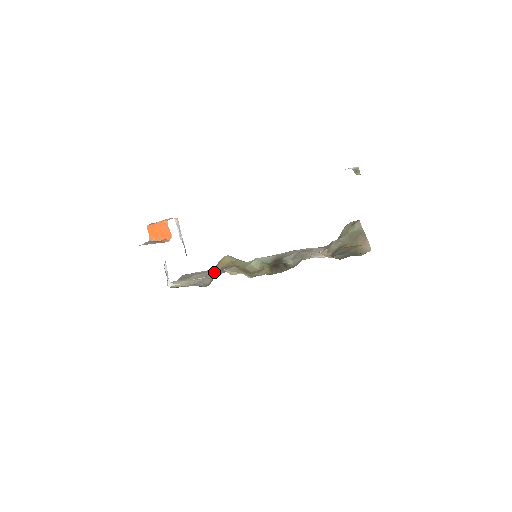
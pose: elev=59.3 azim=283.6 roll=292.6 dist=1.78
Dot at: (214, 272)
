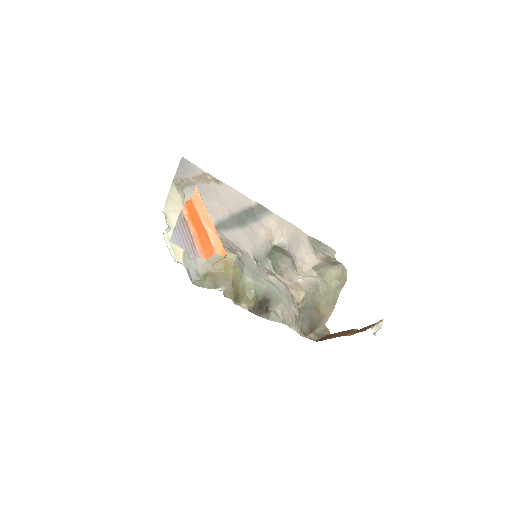
Dot at: (213, 267)
